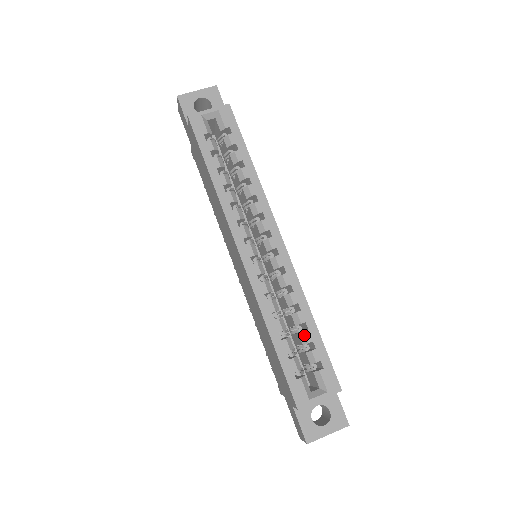
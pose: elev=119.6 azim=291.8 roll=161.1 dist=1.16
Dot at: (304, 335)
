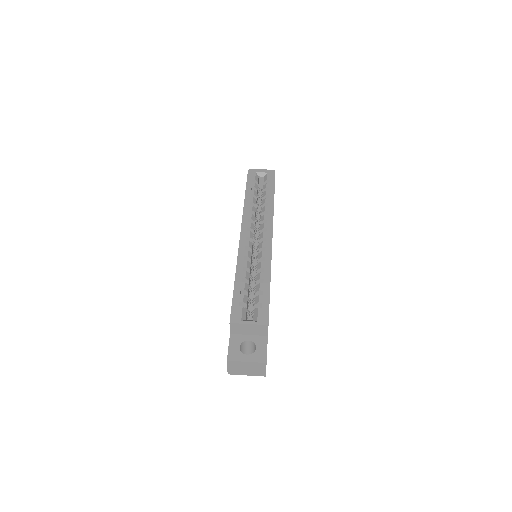
Dot at: (259, 286)
